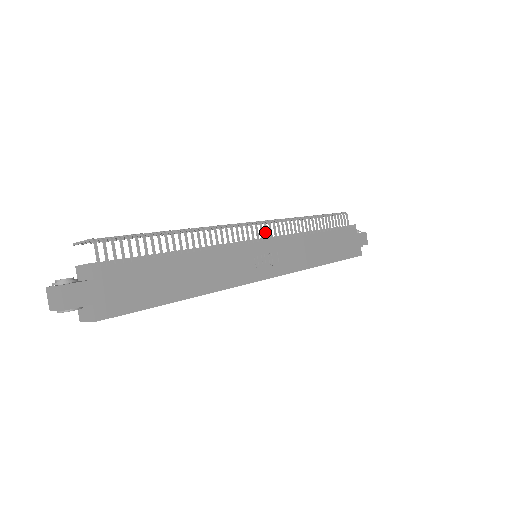
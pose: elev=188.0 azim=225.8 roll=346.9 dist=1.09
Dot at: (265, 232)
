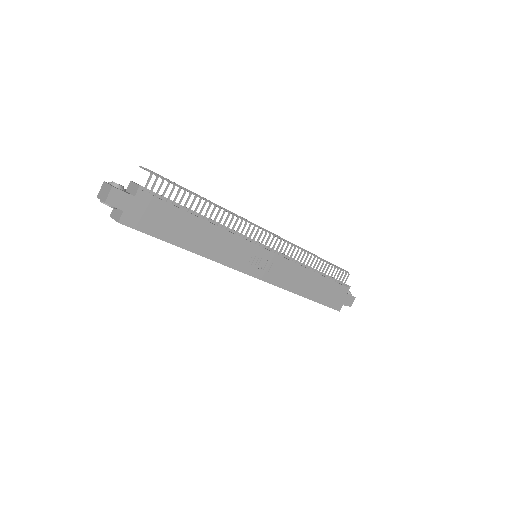
Dot at: (274, 244)
